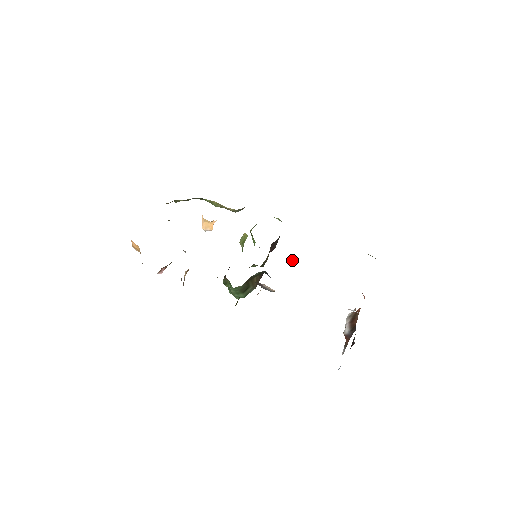
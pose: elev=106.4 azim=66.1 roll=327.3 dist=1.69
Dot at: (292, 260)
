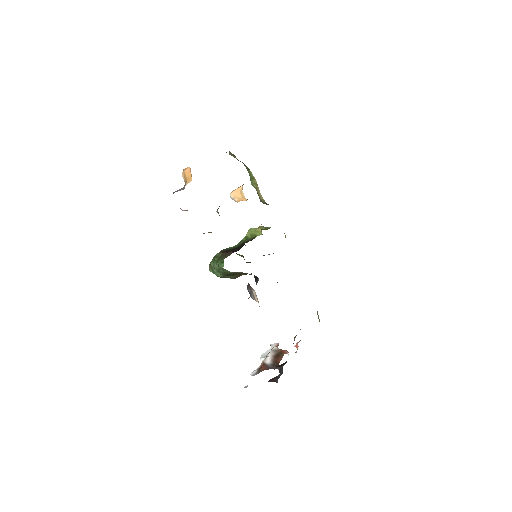
Dot at: occluded
